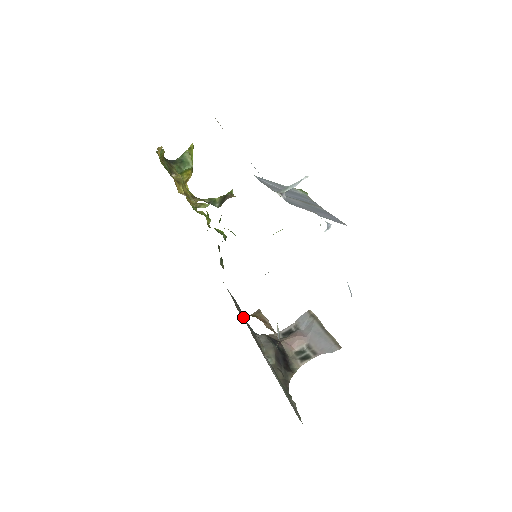
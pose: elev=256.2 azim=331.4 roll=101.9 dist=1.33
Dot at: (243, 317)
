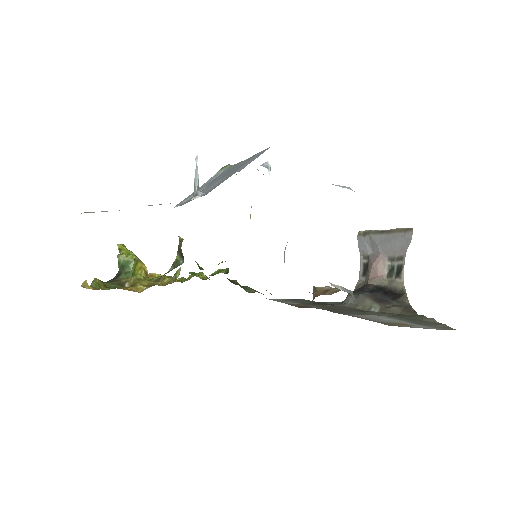
Dot at: (313, 306)
